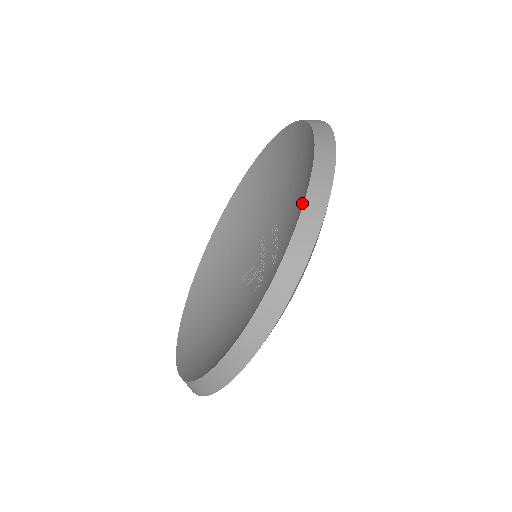
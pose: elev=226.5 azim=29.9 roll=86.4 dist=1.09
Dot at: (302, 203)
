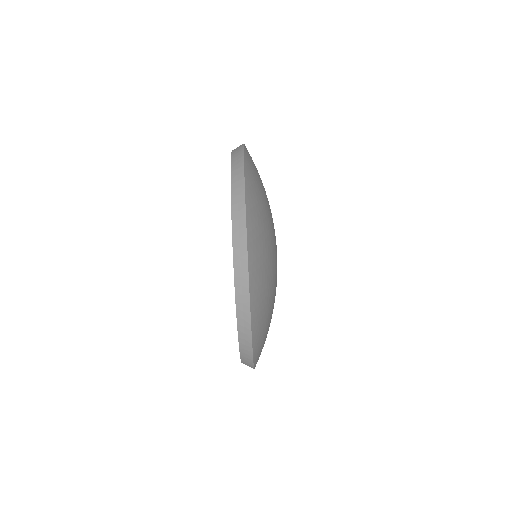
Dot at: occluded
